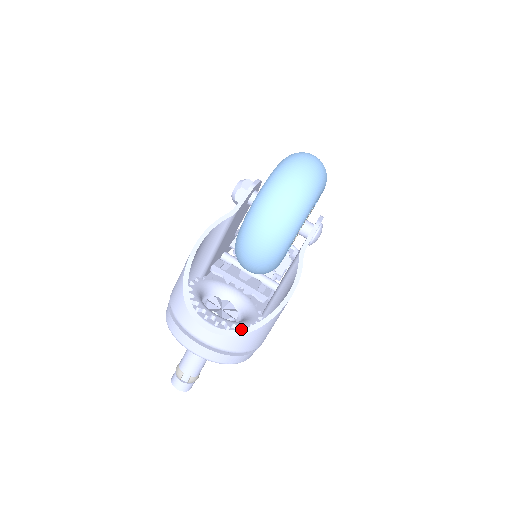
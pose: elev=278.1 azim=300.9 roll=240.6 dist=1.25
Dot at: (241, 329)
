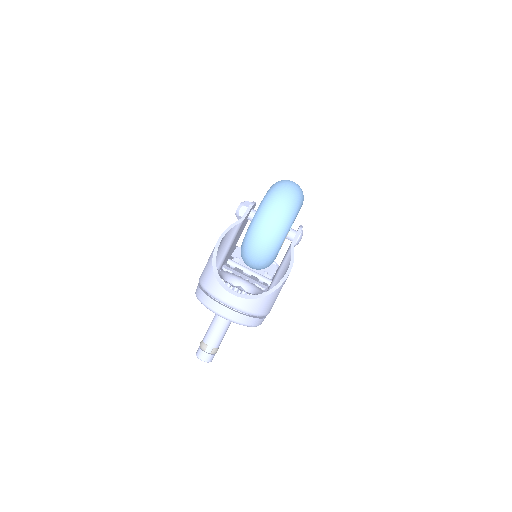
Dot at: (258, 295)
